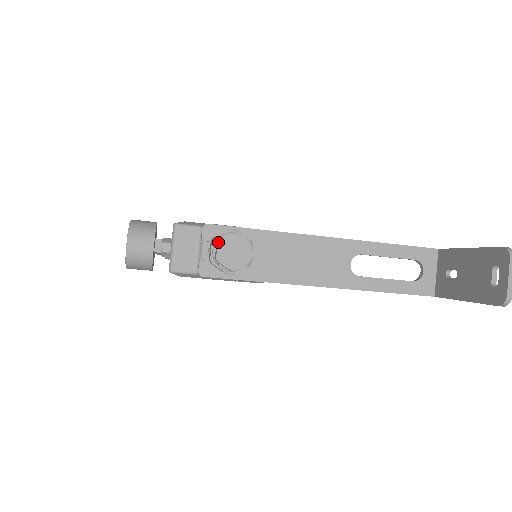
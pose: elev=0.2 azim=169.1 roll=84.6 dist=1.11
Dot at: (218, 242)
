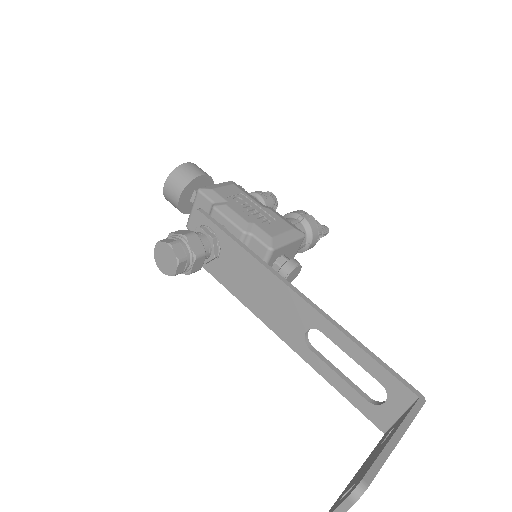
Dot at: (157, 243)
